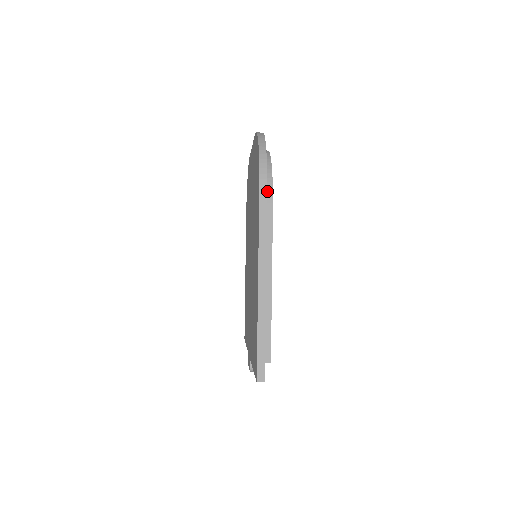
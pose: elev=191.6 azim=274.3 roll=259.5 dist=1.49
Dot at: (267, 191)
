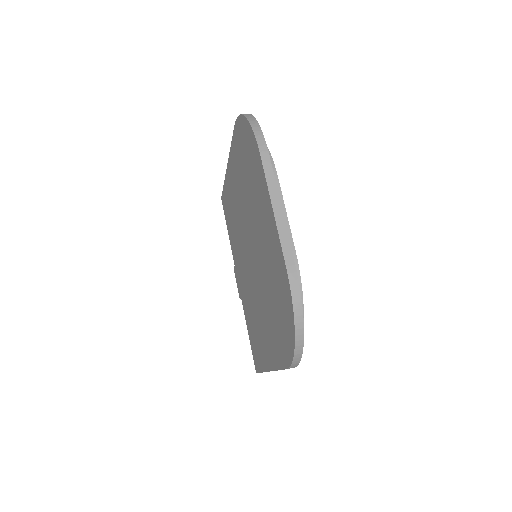
Dot at: occluded
